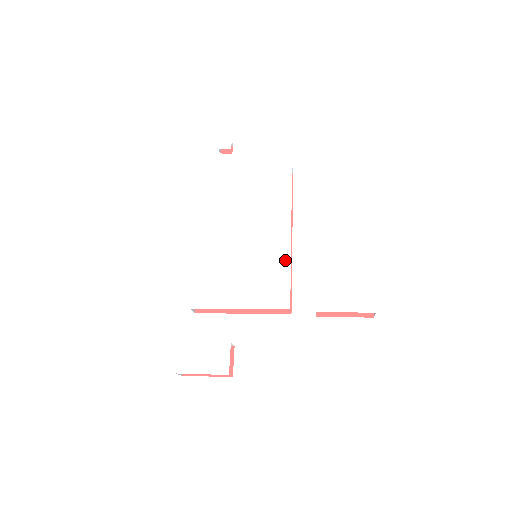
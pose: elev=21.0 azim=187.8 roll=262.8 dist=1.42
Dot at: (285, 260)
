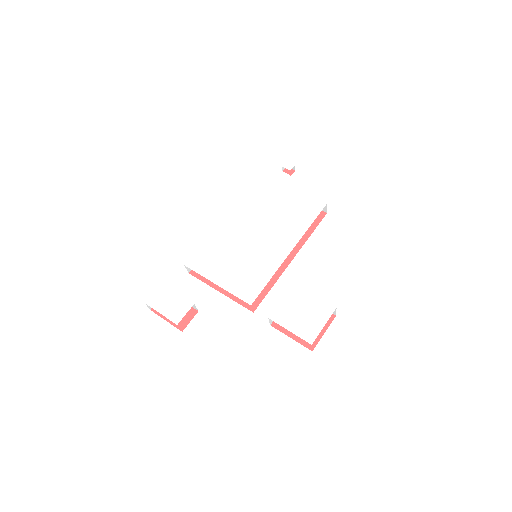
Dot at: (272, 269)
